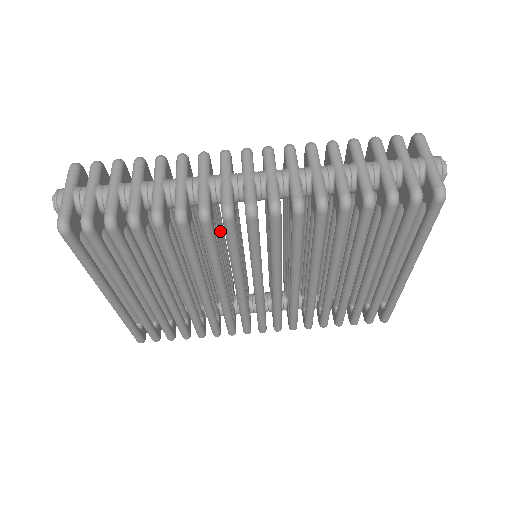
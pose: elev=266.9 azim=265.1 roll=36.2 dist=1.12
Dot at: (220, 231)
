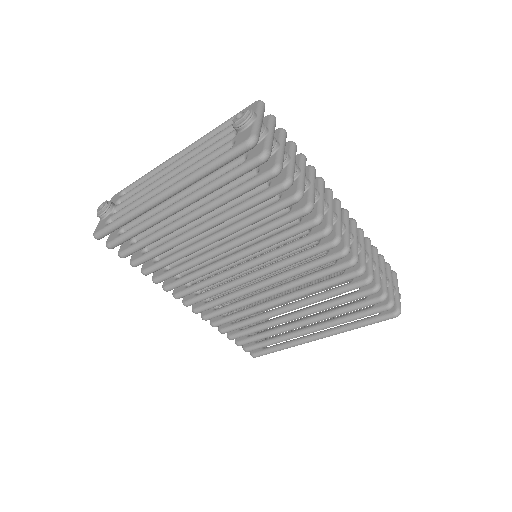
Dot at: occluded
